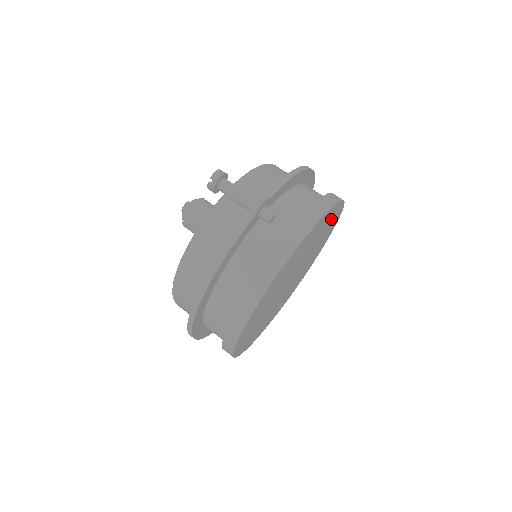
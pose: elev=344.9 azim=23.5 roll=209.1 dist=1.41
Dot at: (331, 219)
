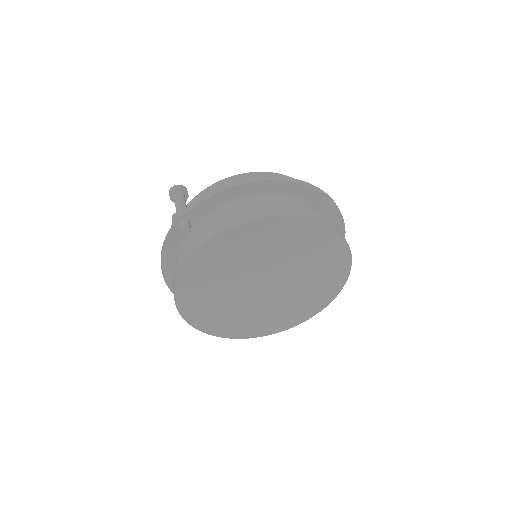
Dot at: (284, 233)
